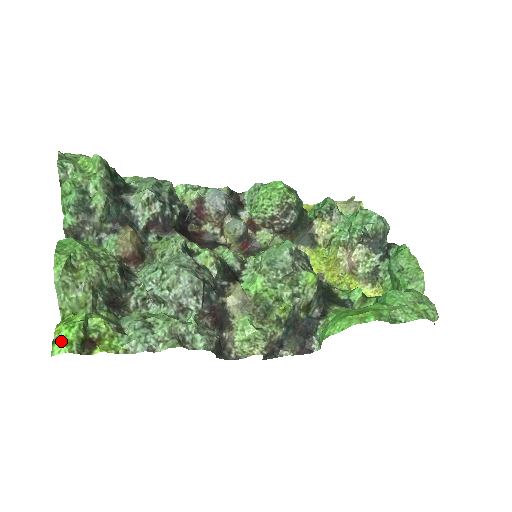
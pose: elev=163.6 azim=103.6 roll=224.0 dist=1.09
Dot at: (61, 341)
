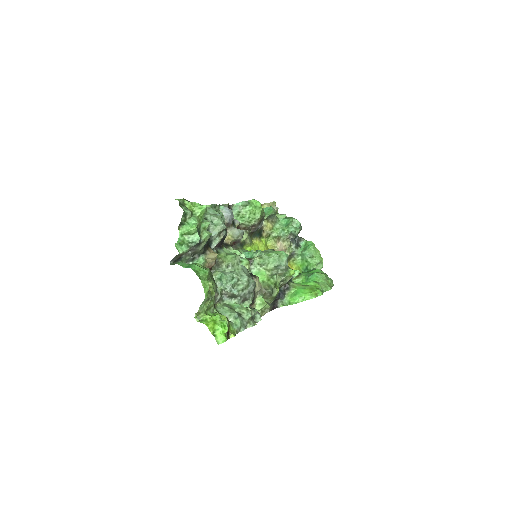
Dot at: (222, 335)
